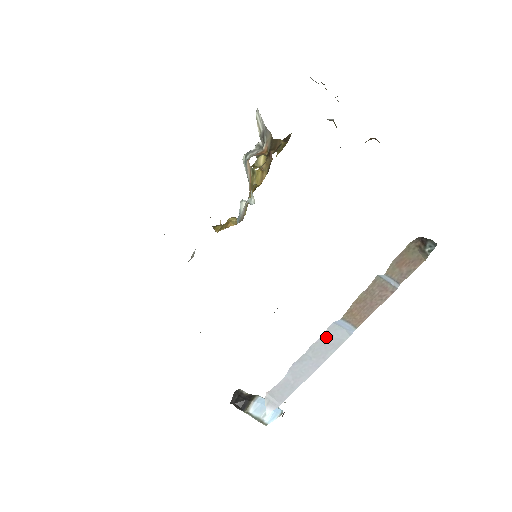
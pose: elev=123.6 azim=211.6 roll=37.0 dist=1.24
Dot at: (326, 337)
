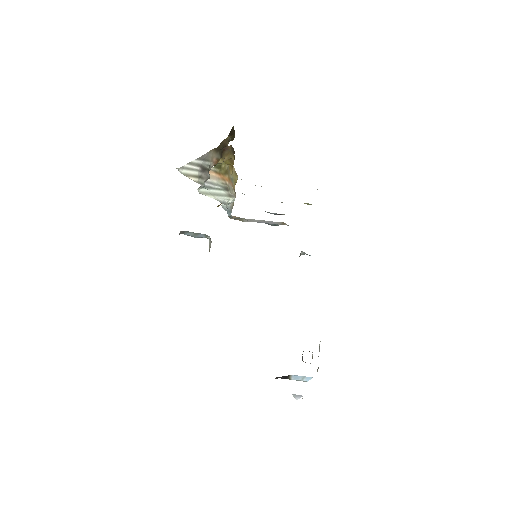
Dot at: occluded
